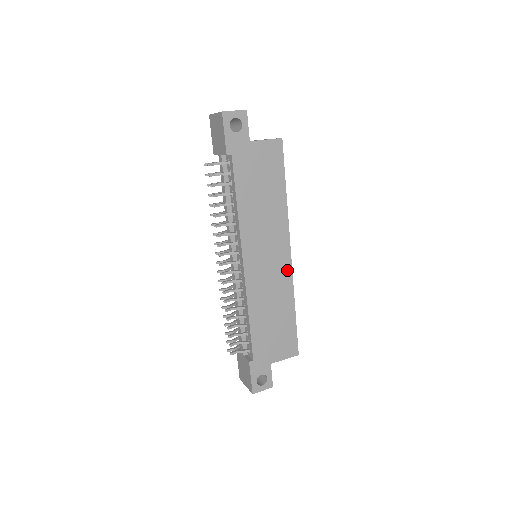
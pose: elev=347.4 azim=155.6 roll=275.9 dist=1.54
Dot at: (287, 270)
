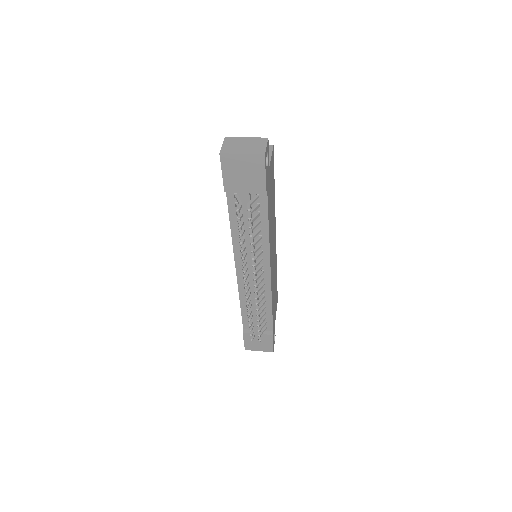
Dot at: (275, 251)
